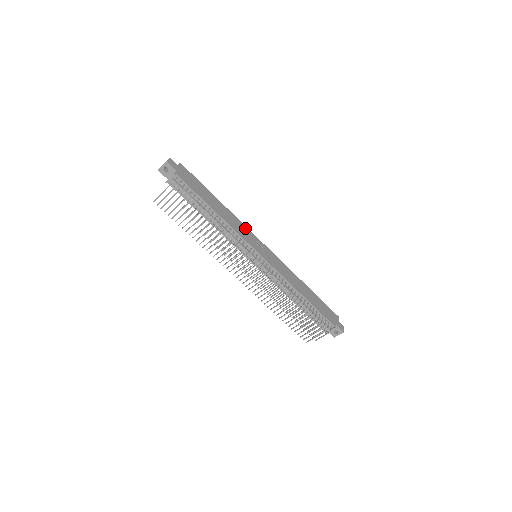
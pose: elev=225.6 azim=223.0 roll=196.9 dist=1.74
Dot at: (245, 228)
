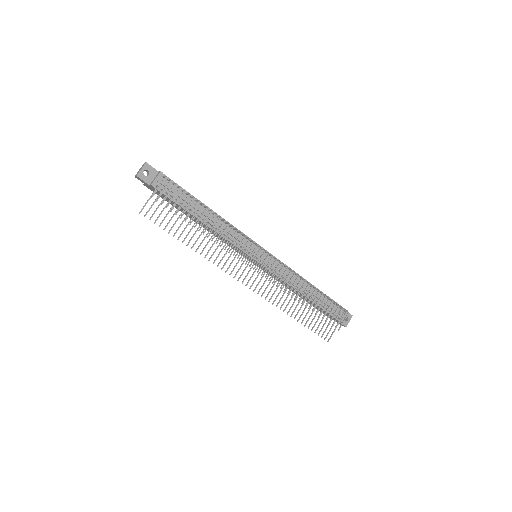
Dot at: occluded
